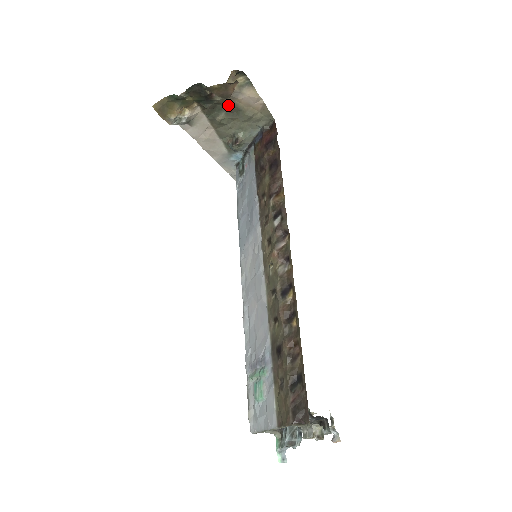
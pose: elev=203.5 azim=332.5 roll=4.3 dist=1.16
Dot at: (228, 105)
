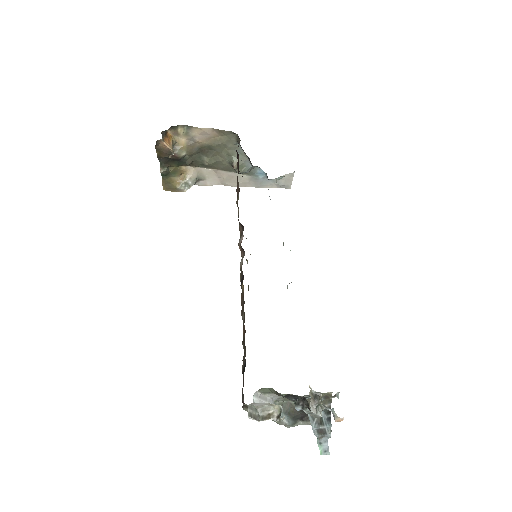
Dot at: (199, 150)
